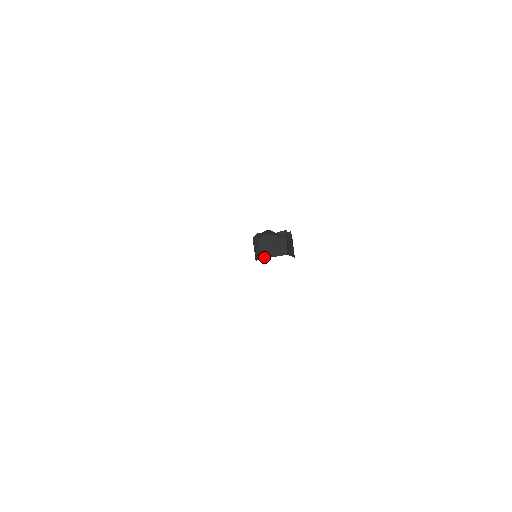
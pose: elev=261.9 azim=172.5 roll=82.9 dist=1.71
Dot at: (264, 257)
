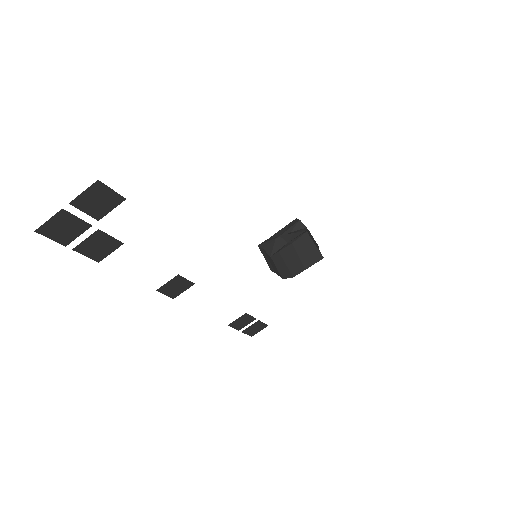
Dot at: (296, 274)
